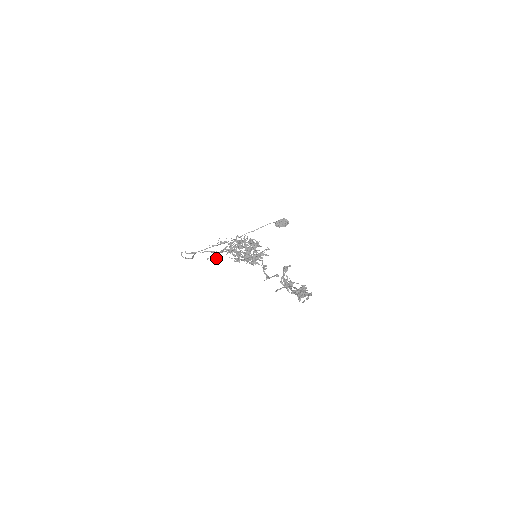
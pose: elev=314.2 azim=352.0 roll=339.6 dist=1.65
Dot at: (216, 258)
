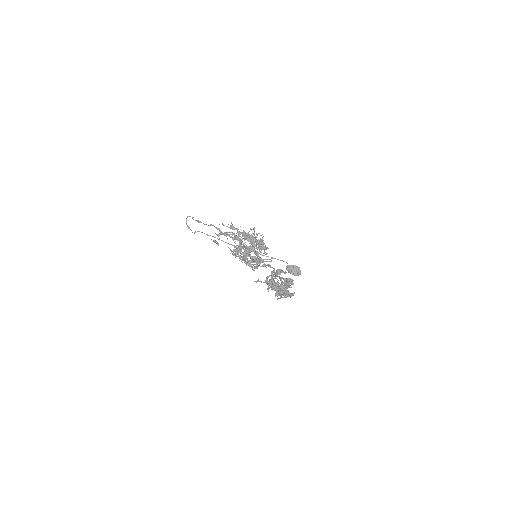
Dot at: occluded
